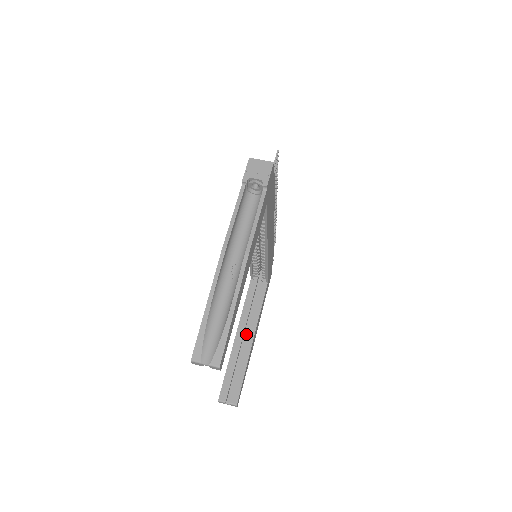
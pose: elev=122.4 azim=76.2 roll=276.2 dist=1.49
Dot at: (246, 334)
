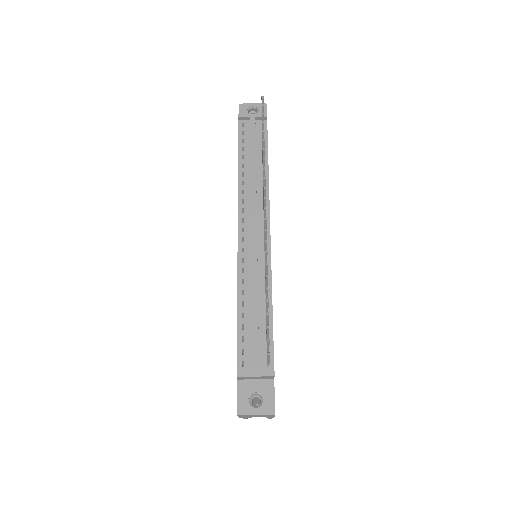
Dot at: occluded
